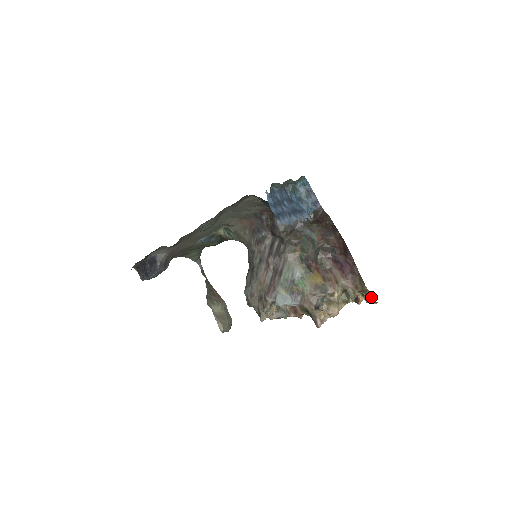
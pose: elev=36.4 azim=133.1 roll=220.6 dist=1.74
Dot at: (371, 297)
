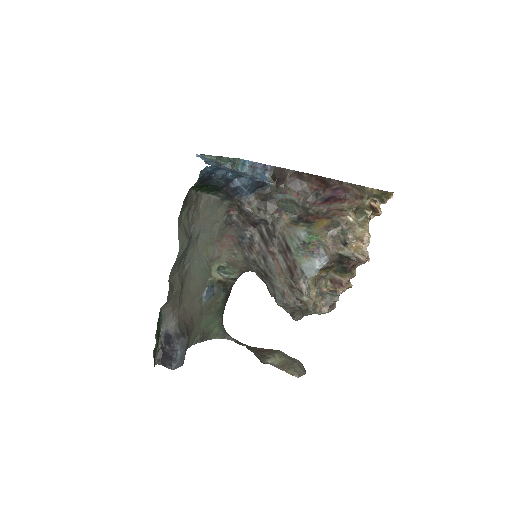
Dot at: (382, 193)
